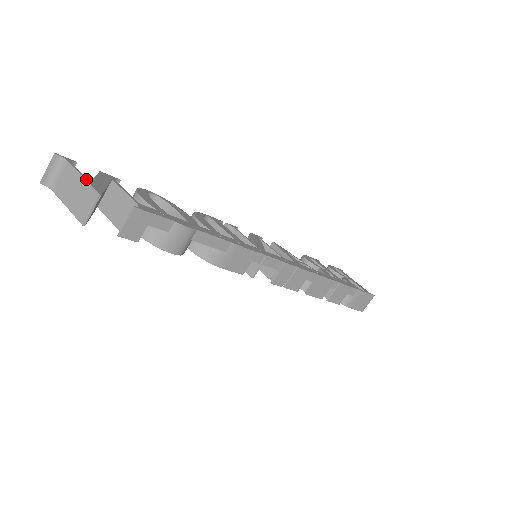
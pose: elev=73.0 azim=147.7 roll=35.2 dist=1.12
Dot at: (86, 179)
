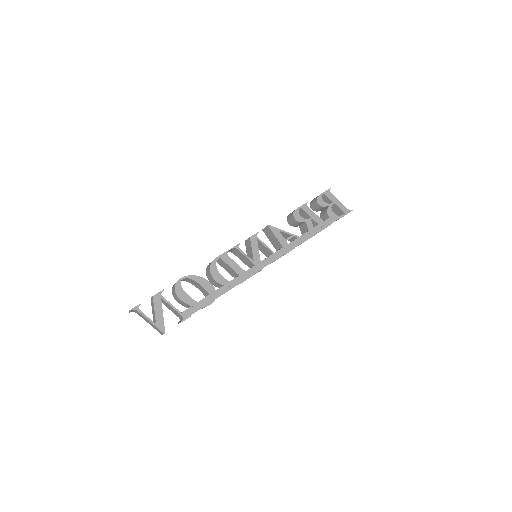
Dot at: (153, 323)
